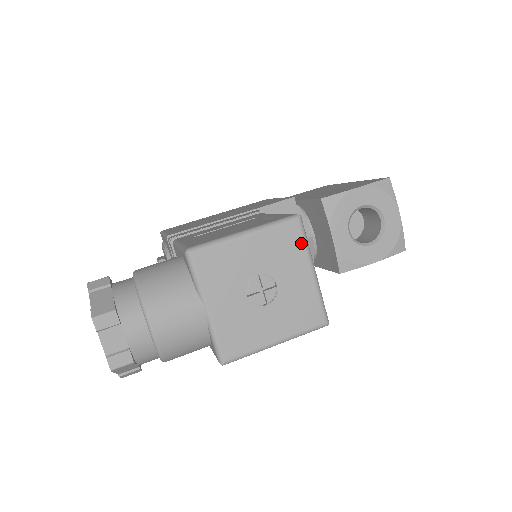
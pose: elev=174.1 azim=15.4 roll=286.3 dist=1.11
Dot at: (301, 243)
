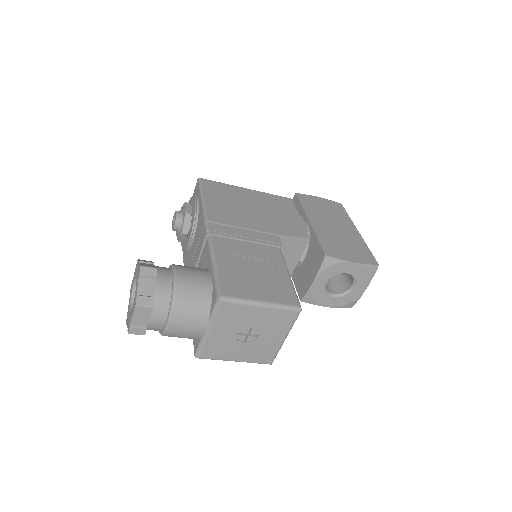
Dot at: (290, 323)
